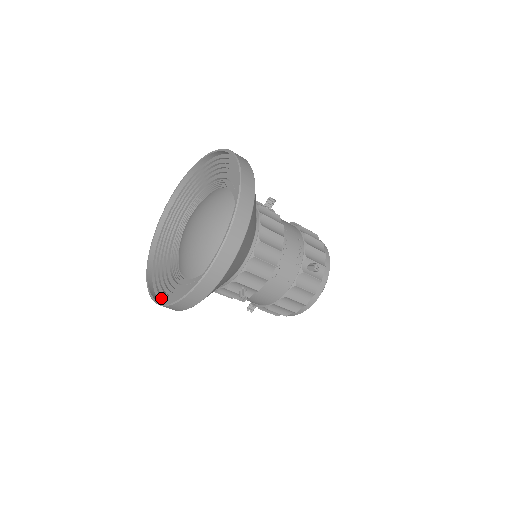
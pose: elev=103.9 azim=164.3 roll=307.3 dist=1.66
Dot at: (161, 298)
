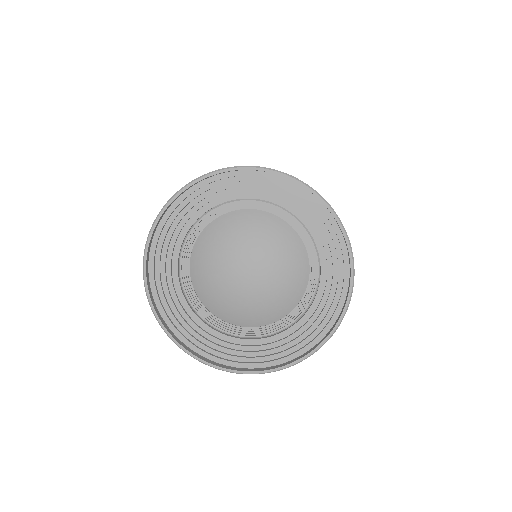
Dot at: (290, 357)
